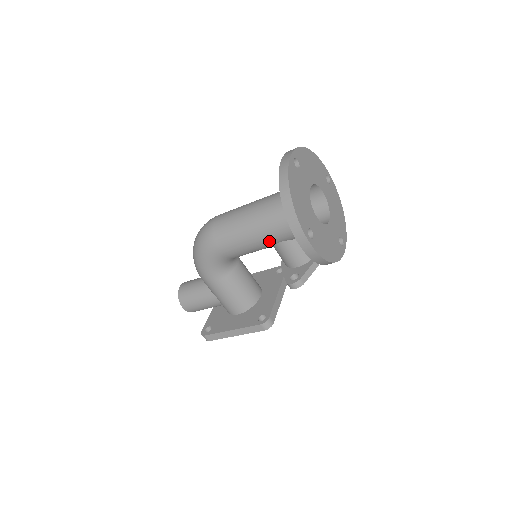
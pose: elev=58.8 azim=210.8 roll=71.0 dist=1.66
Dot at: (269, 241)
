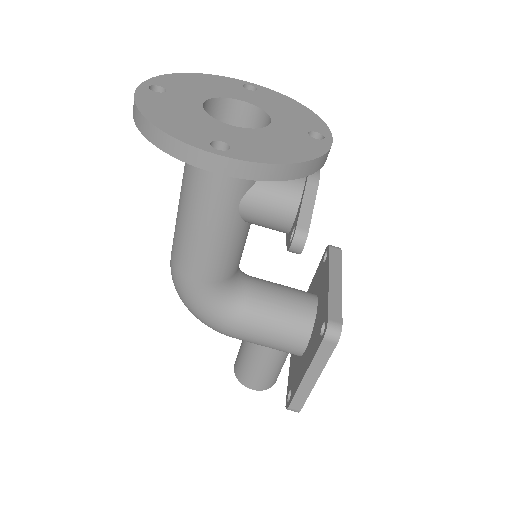
Dot at: (224, 217)
